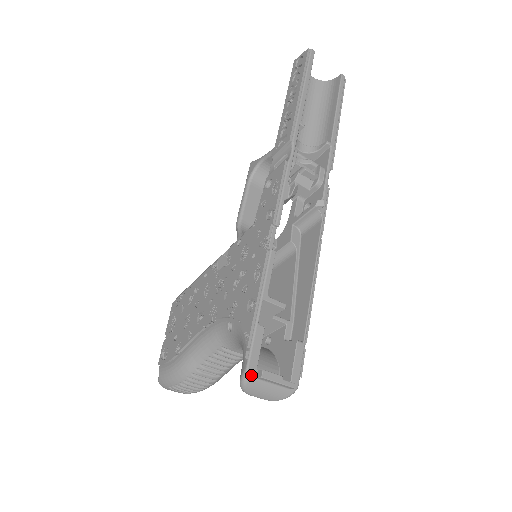
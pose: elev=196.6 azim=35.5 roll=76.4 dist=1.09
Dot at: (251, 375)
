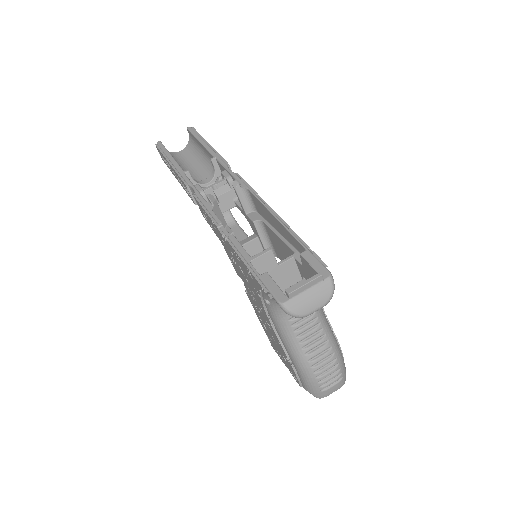
Dot at: (284, 302)
